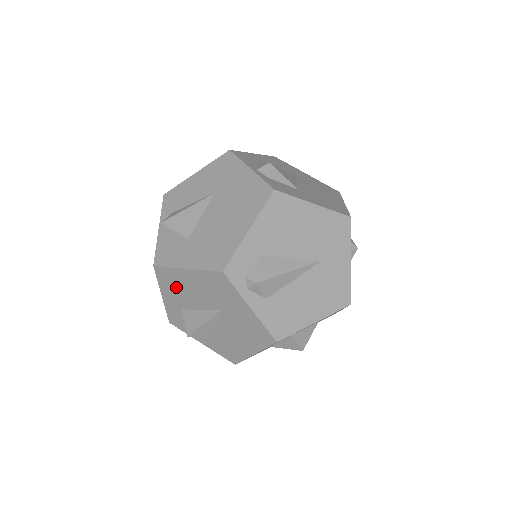
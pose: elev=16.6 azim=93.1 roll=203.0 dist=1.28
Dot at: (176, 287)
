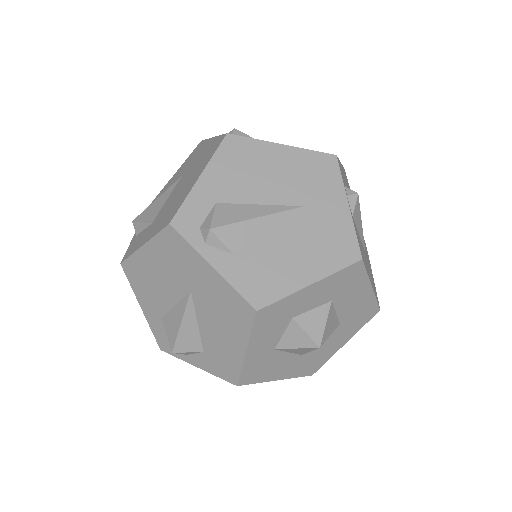
Dot at: (146, 283)
